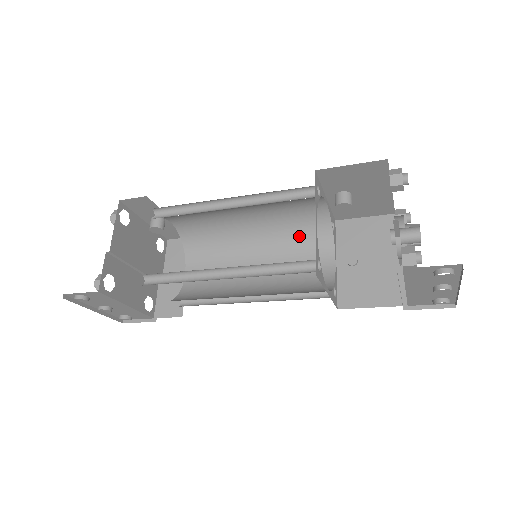
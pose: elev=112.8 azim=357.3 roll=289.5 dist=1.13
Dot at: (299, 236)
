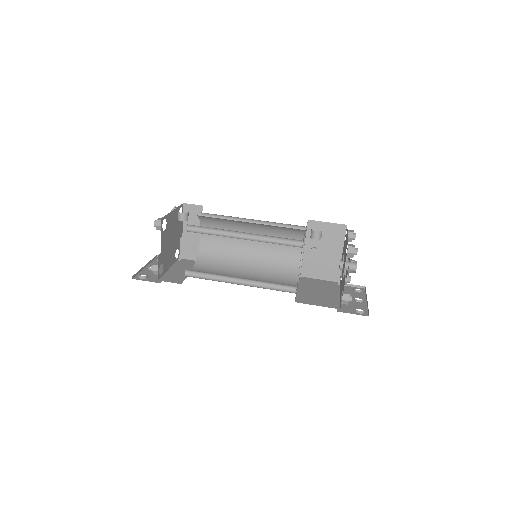
Dot at: (283, 232)
